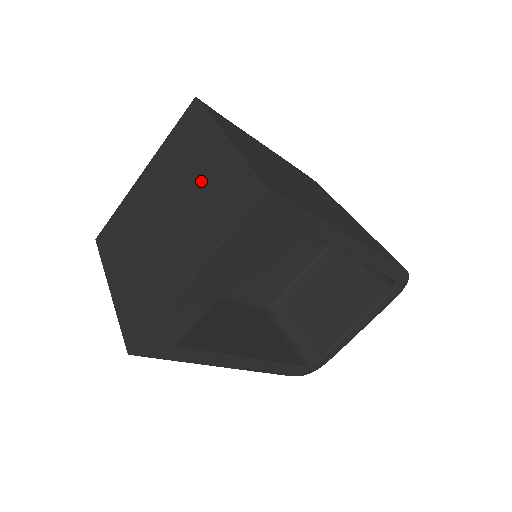
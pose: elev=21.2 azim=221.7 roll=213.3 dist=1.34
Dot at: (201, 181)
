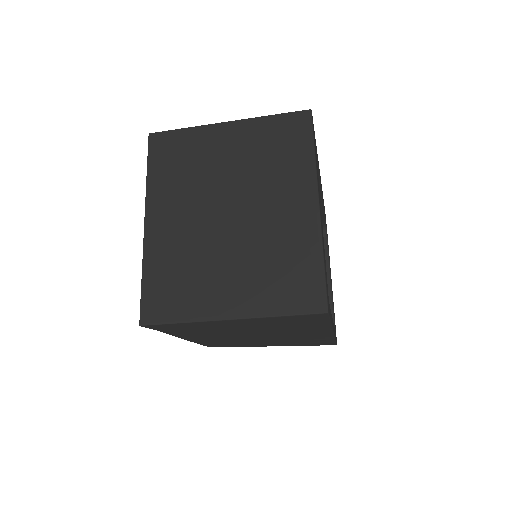
Dot at: (240, 158)
